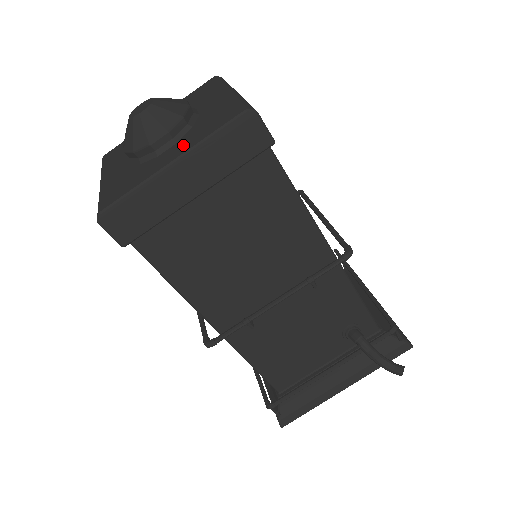
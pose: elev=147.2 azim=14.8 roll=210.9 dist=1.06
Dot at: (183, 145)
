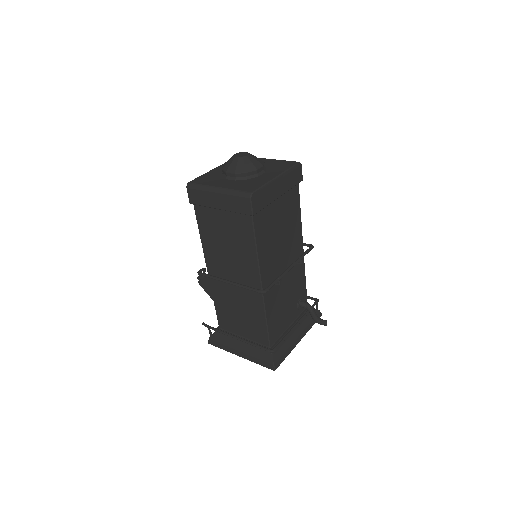
Dot at: (274, 172)
